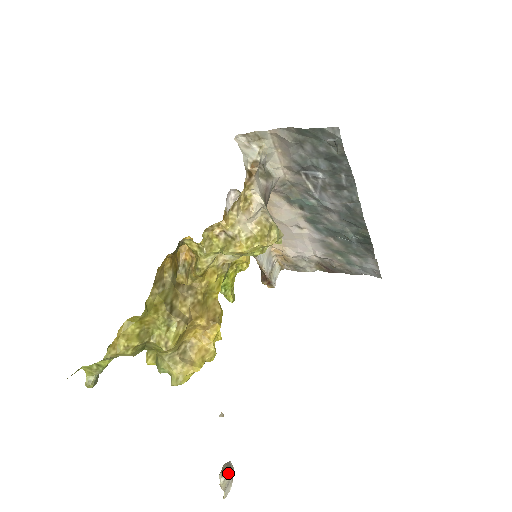
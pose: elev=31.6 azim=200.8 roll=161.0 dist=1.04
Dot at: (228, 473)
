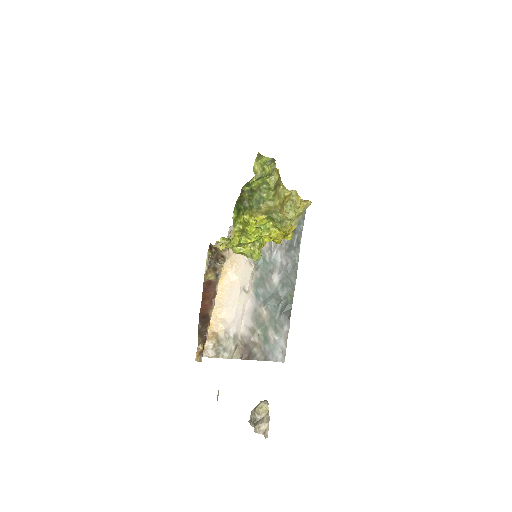
Dot at: occluded
